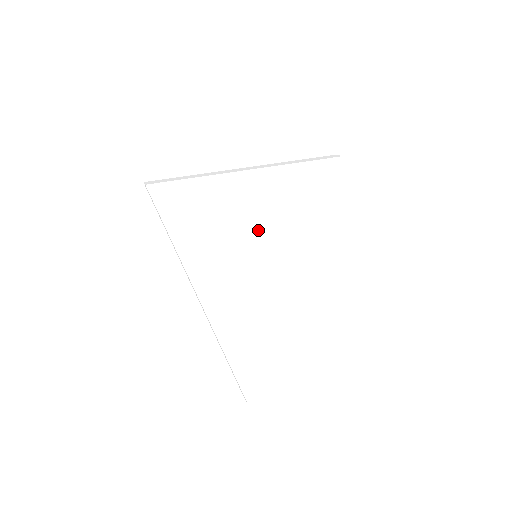
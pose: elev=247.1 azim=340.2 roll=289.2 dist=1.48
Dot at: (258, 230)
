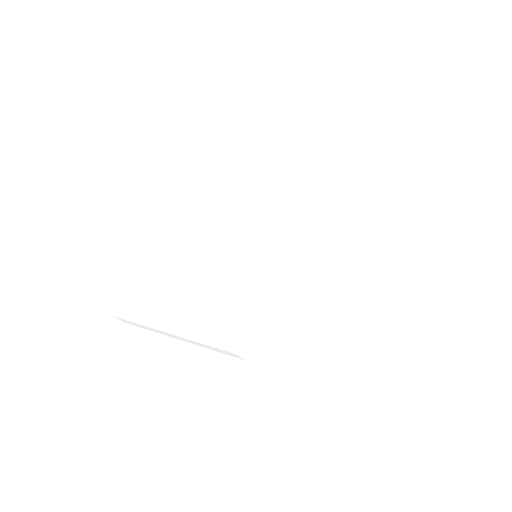
Dot at: (276, 237)
